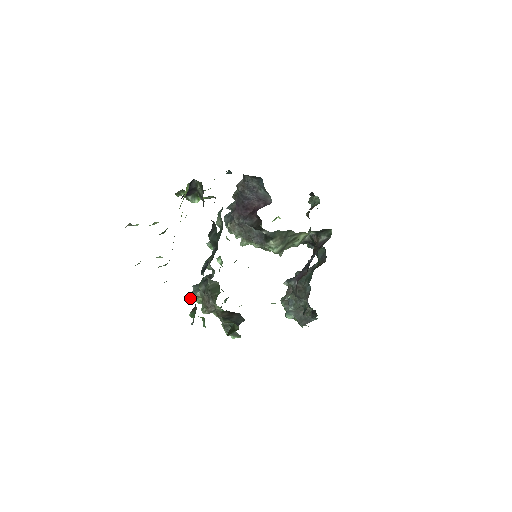
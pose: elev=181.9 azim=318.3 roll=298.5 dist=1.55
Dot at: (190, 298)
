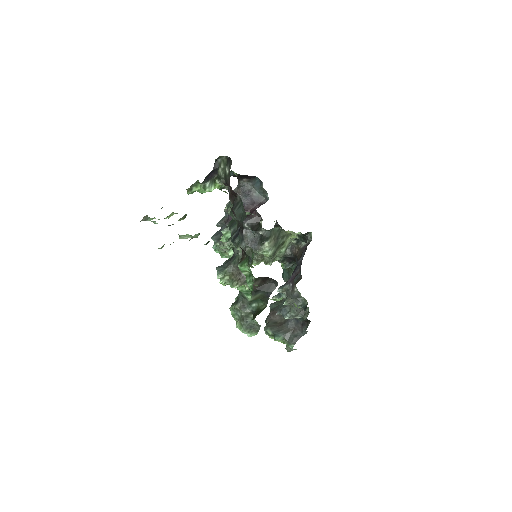
Dot at: (217, 277)
